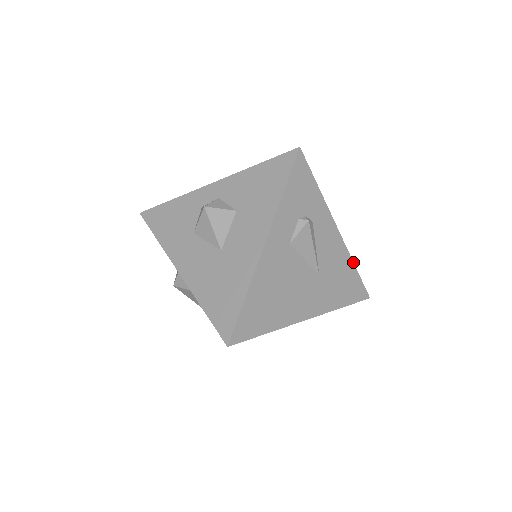
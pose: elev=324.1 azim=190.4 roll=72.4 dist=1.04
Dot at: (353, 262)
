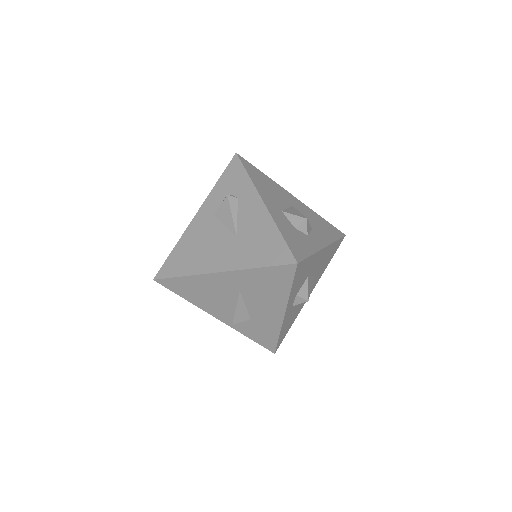
Dot at: (278, 228)
